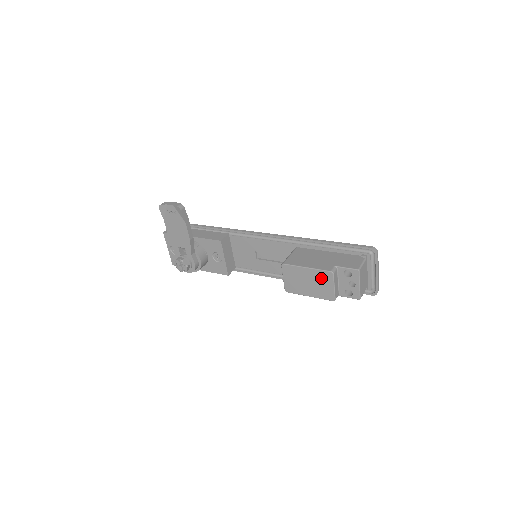
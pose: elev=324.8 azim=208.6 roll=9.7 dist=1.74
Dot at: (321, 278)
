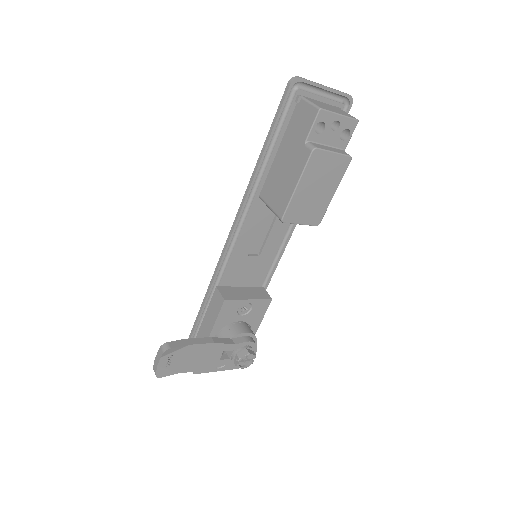
Dot at: (317, 169)
